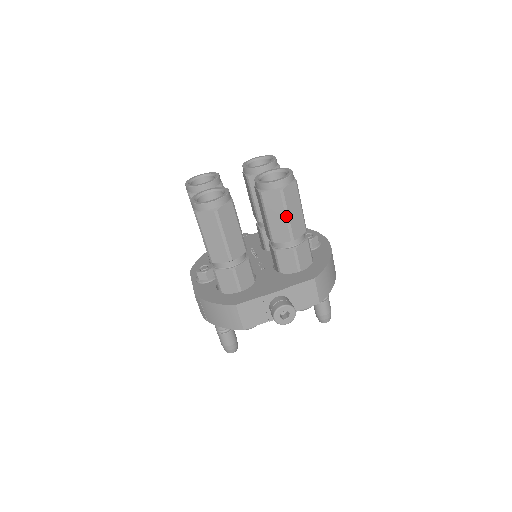
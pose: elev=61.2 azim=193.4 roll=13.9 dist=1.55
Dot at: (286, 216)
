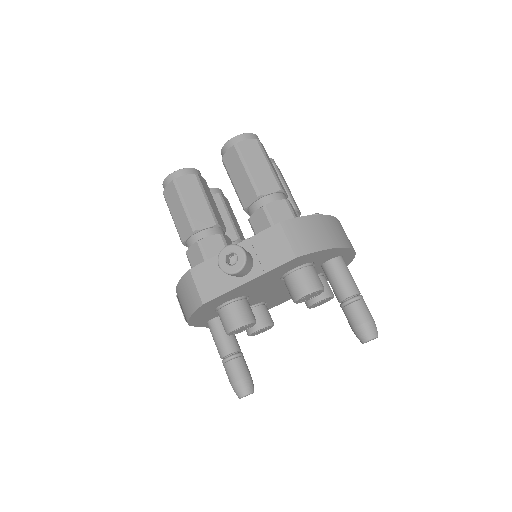
Dot at: (246, 170)
